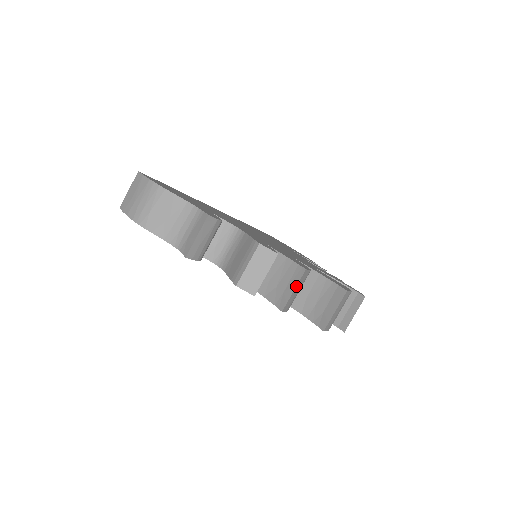
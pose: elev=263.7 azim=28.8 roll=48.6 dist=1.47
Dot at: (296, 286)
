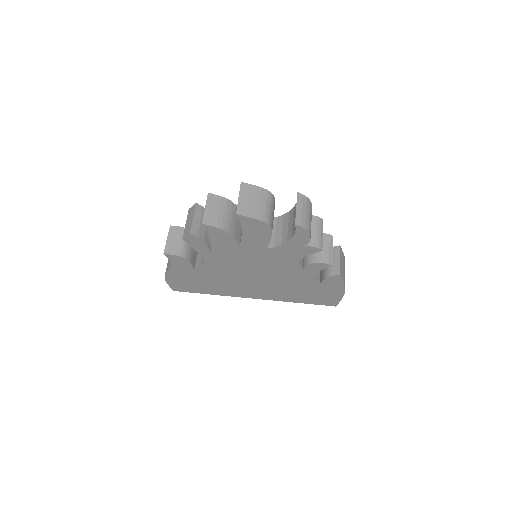
Dot at: (206, 205)
